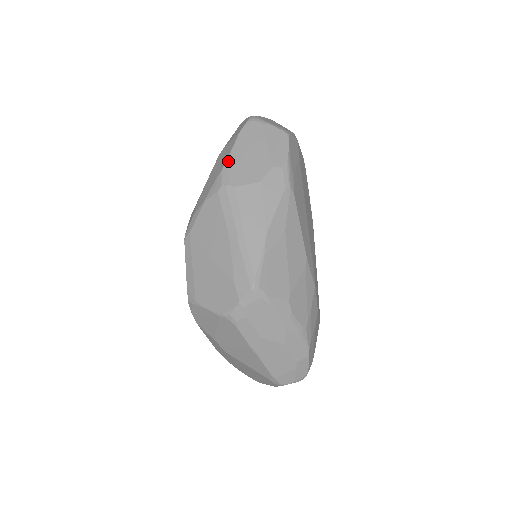
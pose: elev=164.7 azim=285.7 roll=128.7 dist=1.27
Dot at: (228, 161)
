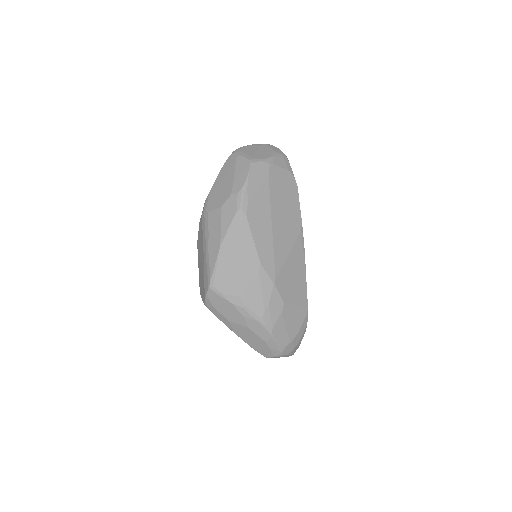
Dot at: (210, 191)
